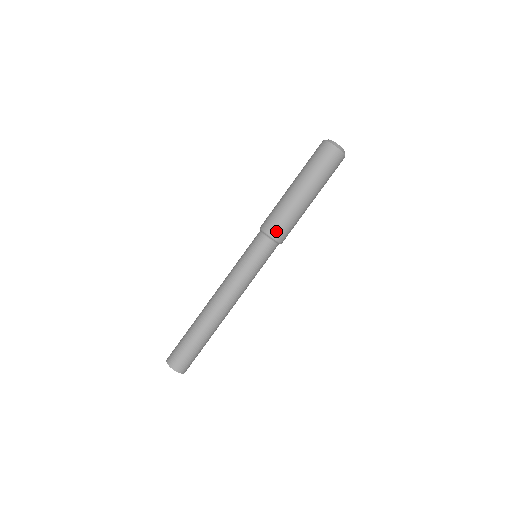
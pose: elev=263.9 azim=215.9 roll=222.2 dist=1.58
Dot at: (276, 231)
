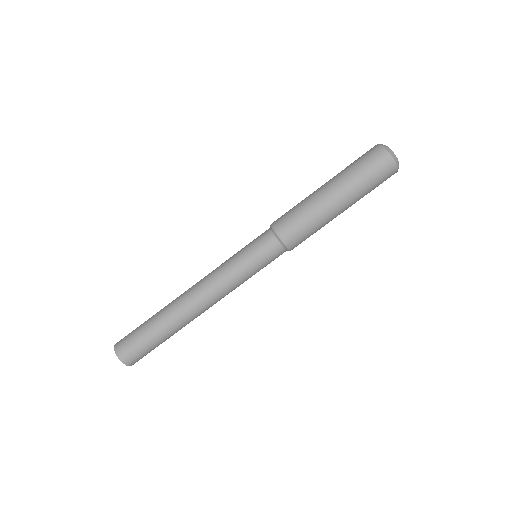
Dot at: (294, 241)
